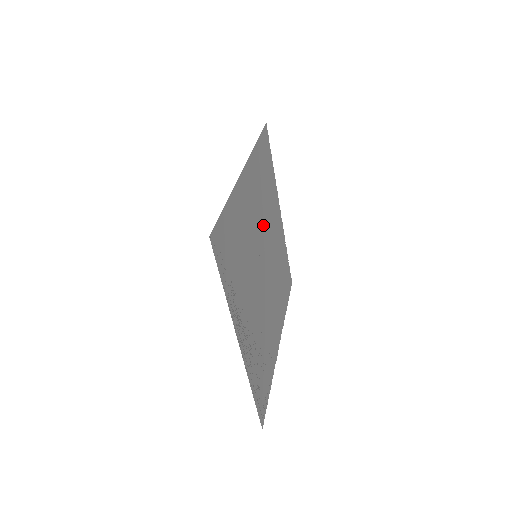
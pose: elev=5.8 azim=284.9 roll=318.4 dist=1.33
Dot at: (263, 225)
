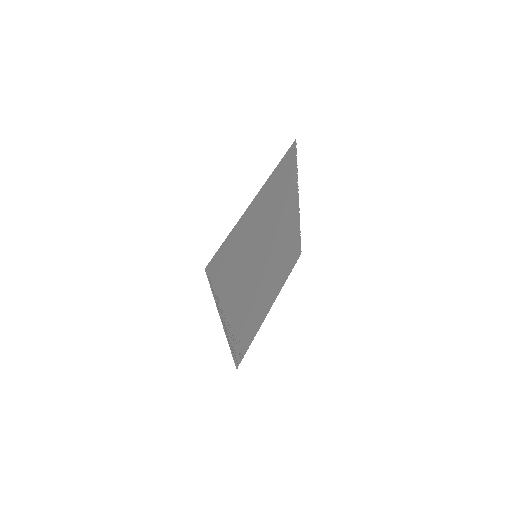
Dot at: (271, 227)
